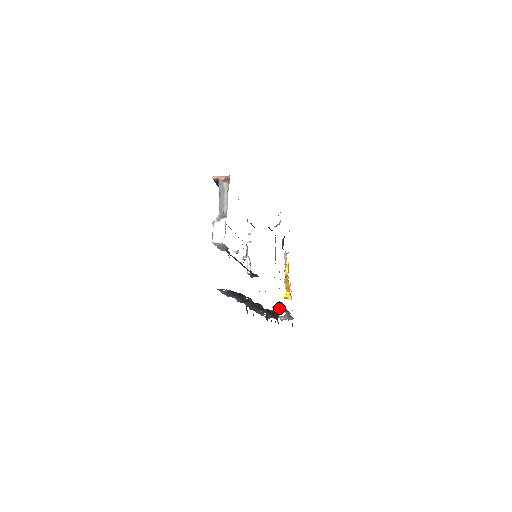
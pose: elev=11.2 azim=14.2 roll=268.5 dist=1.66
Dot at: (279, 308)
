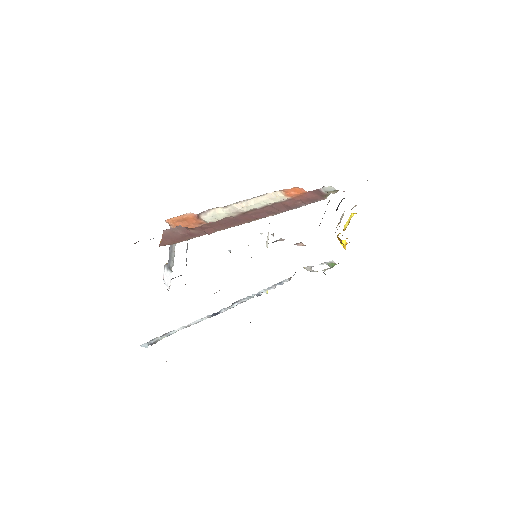
Dot at: (310, 271)
